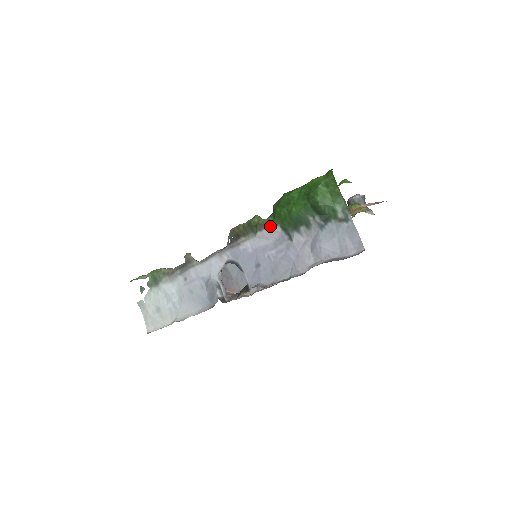
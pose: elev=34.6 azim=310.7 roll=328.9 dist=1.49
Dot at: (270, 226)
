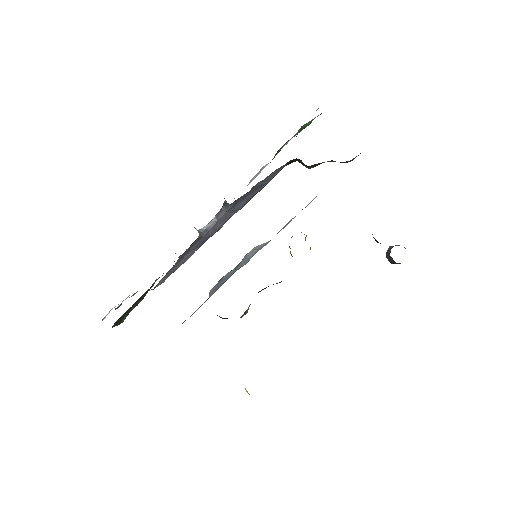
Dot at: occluded
